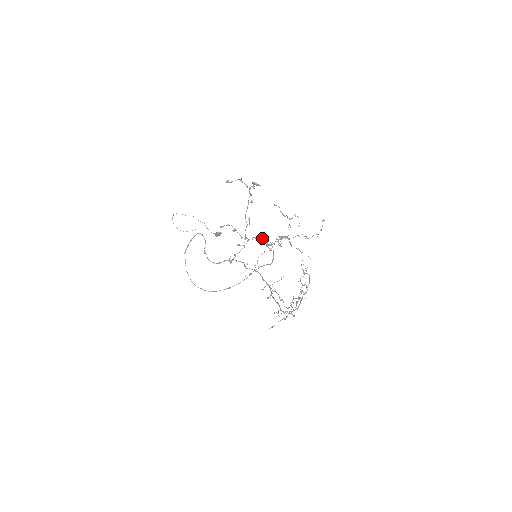
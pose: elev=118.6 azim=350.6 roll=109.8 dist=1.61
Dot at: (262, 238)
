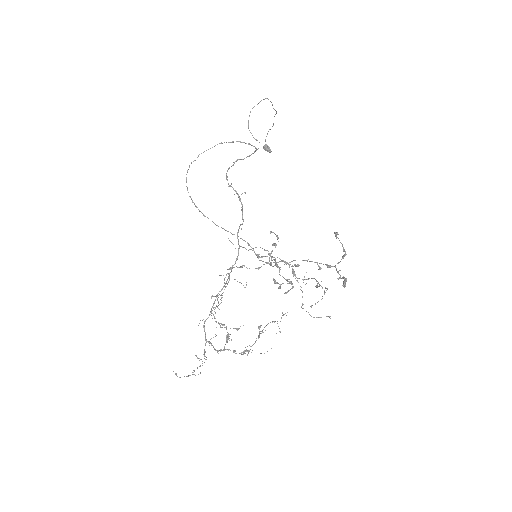
Dot at: (280, 267)
